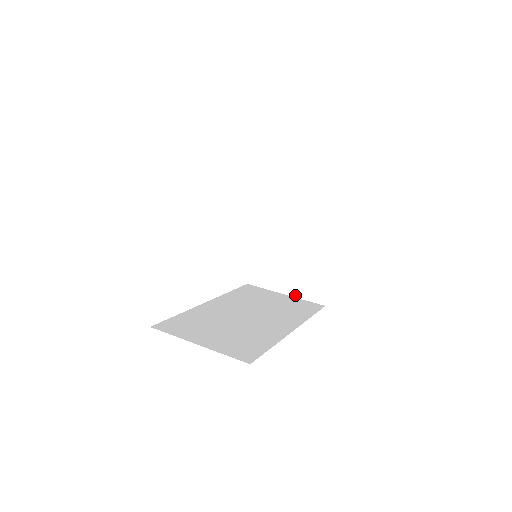
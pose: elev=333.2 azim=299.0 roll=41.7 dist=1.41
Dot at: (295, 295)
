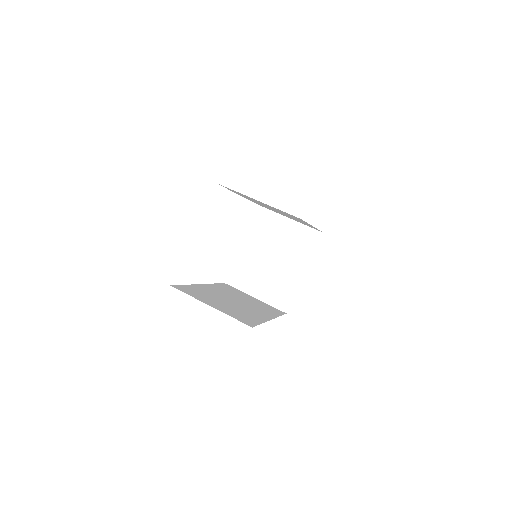
Dot at: (264, 300)
